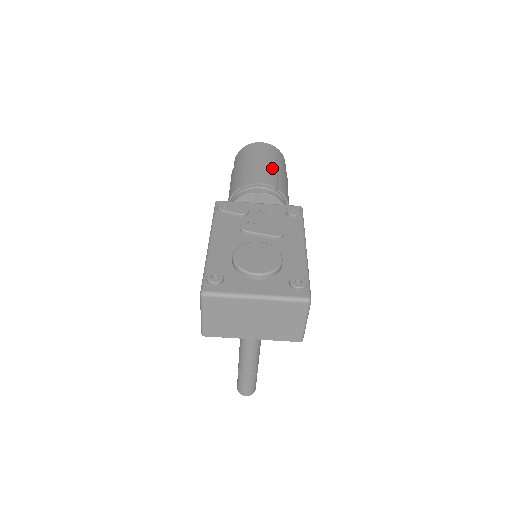
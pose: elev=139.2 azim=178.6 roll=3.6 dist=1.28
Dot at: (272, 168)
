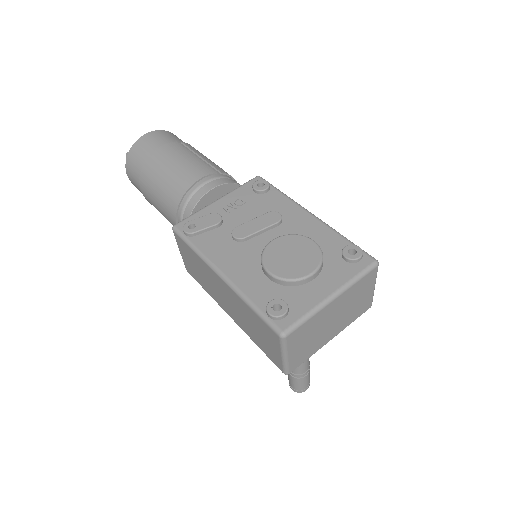
Dot at: (191, 154)
